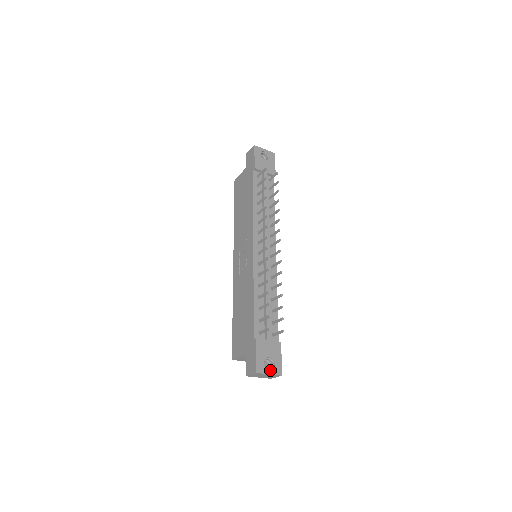
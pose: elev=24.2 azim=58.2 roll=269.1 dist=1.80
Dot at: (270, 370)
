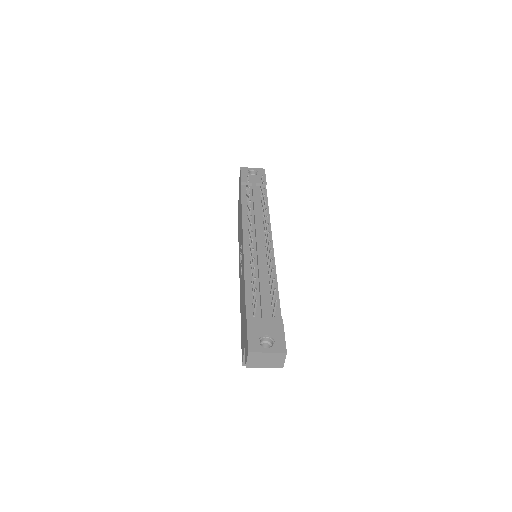
Dot at: (268, 348)
